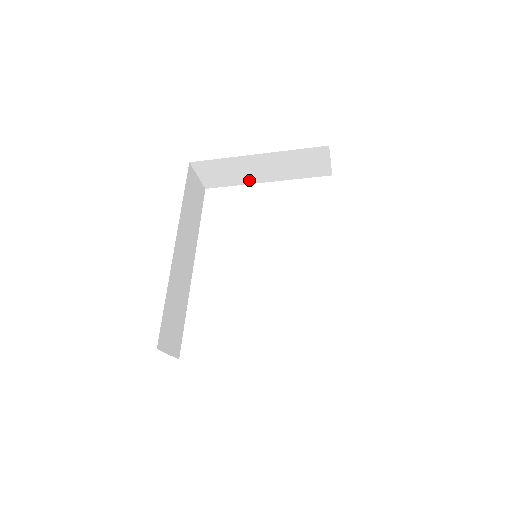
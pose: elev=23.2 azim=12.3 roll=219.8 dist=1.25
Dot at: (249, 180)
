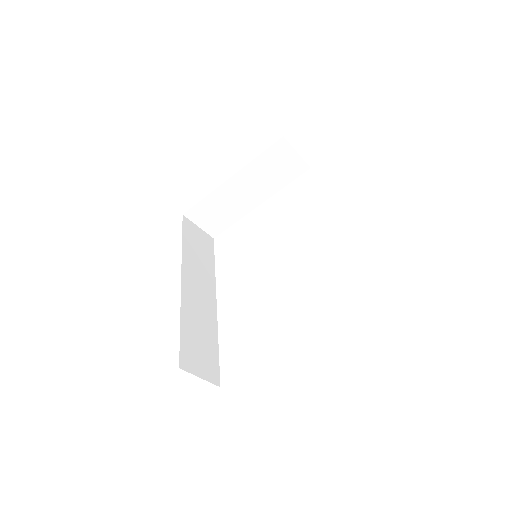
Dot at: (243, 210)
